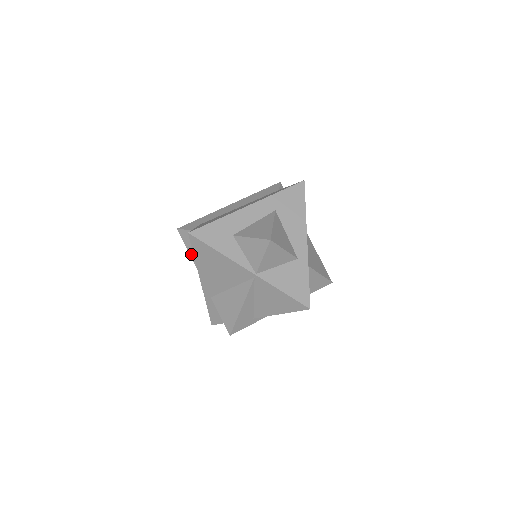
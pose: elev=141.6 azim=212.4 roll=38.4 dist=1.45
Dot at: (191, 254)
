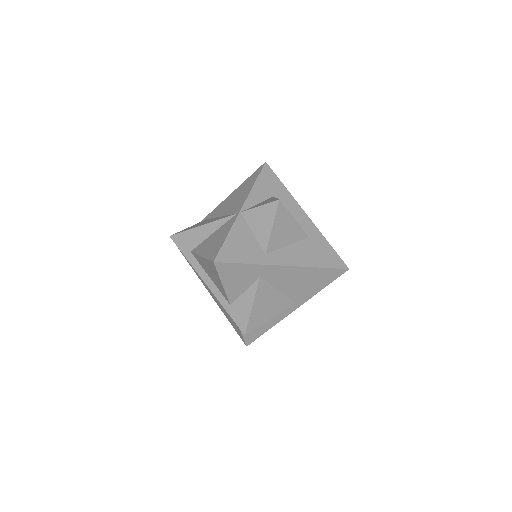
Dot at: occluded
